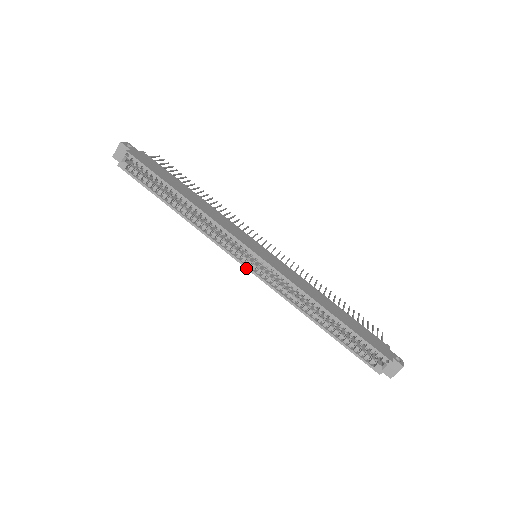
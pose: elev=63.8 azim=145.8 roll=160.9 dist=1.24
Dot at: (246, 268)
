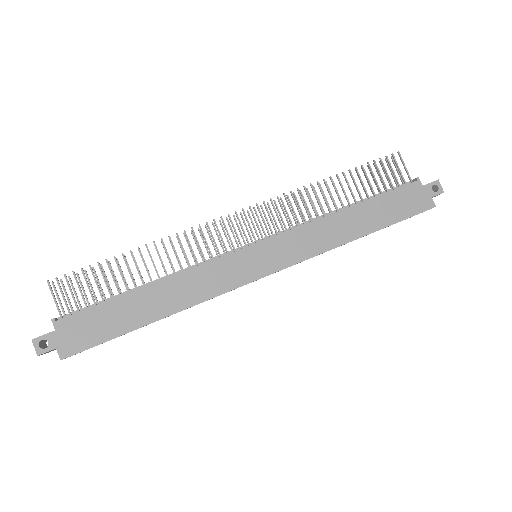
Dot at: occluded
